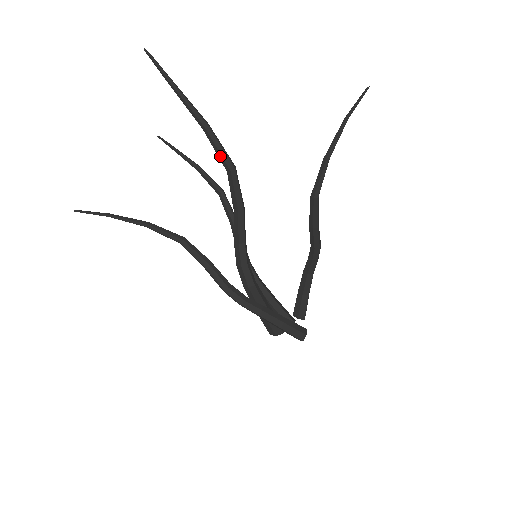
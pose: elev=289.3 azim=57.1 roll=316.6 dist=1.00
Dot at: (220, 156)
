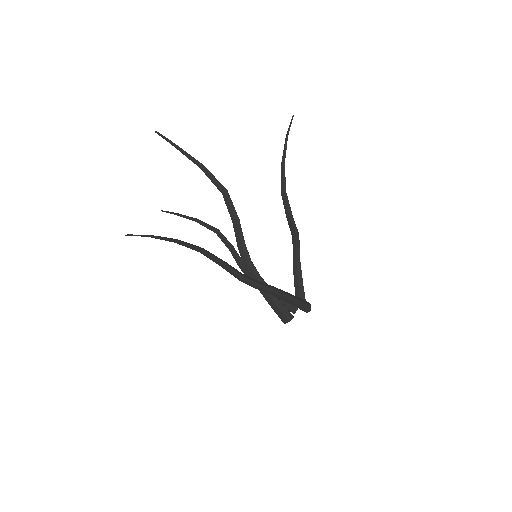
Dot at: (215, 184)
